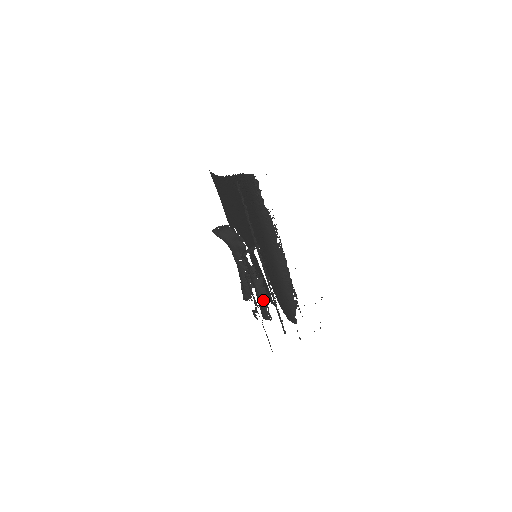
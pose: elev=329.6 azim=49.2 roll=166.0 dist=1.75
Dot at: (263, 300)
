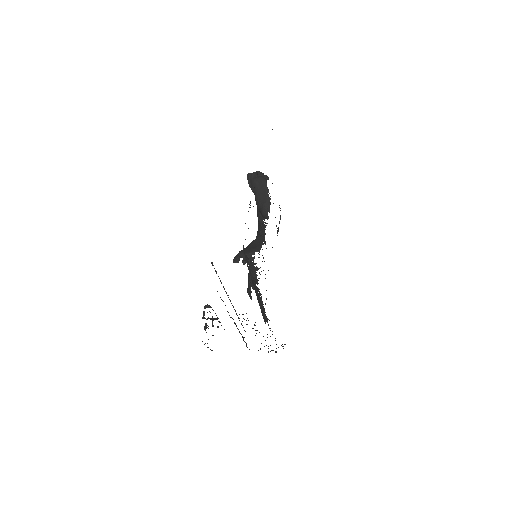
Dot at: (251, 281)
